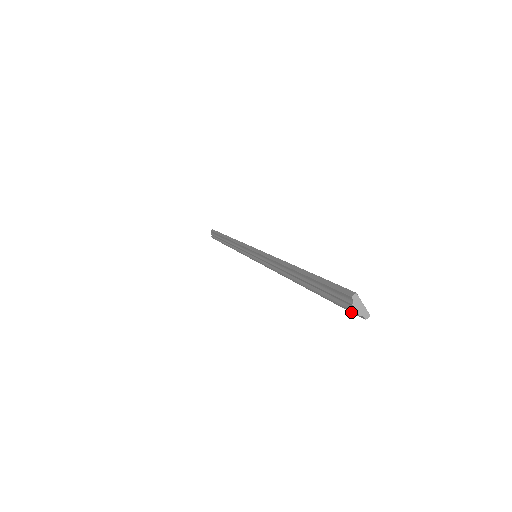
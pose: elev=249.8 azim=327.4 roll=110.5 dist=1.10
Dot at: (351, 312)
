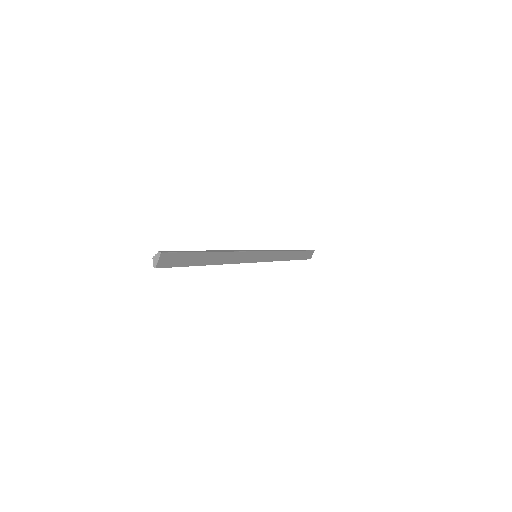
Dot at: (154, 257)
